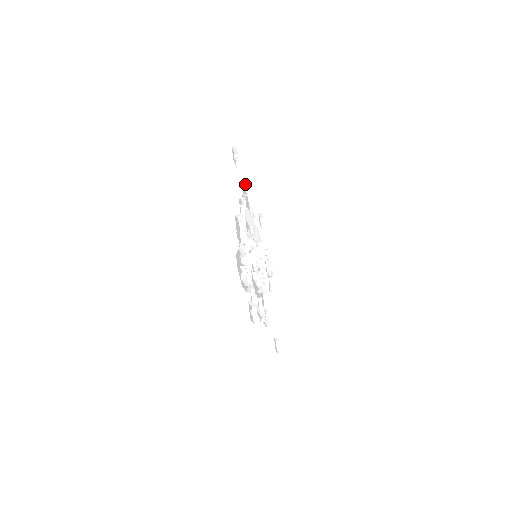
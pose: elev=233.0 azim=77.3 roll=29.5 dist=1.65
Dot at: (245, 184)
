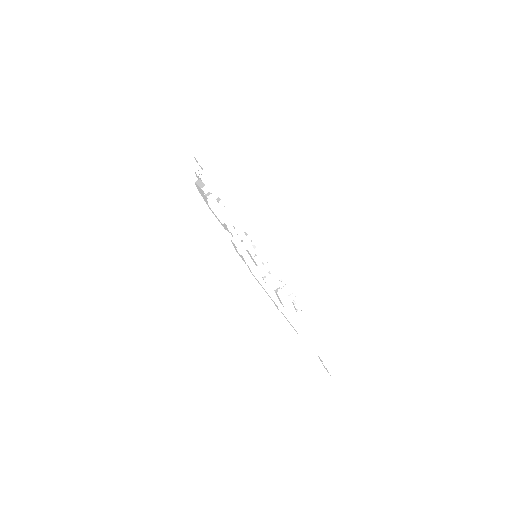
Dot at: occluded
